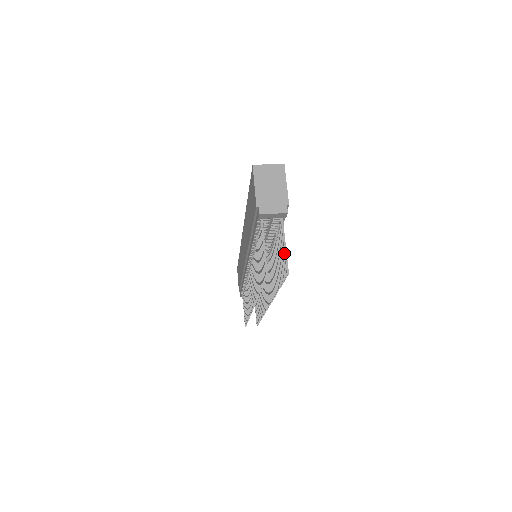
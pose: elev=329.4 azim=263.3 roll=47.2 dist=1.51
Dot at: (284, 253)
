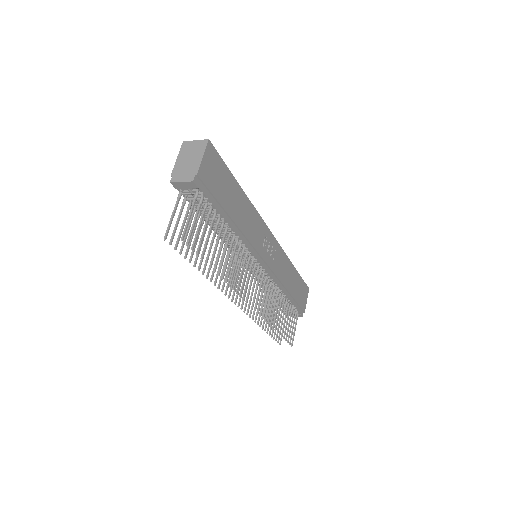
Dot at: (187, 221)
